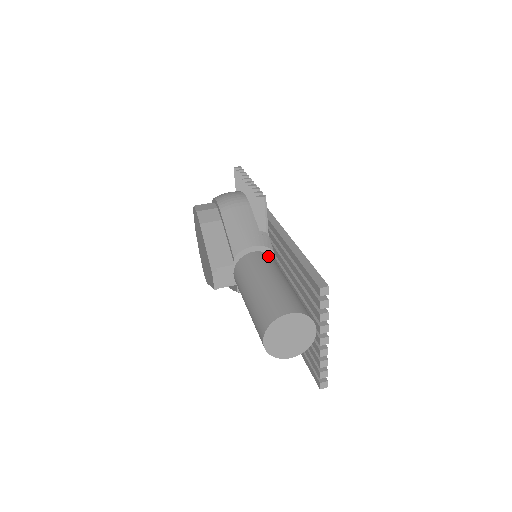
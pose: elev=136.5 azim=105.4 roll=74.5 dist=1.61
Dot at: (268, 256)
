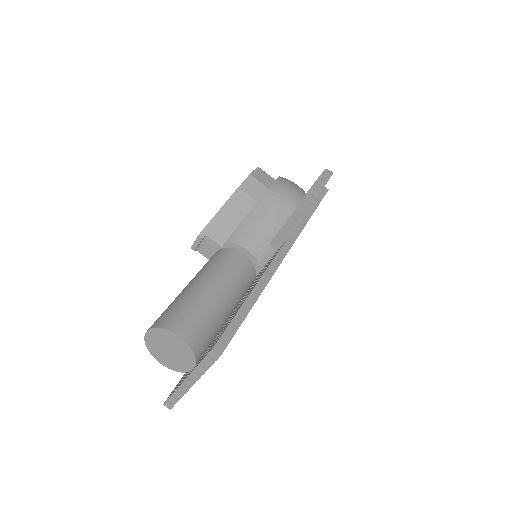
Dot at: (250, 270)
